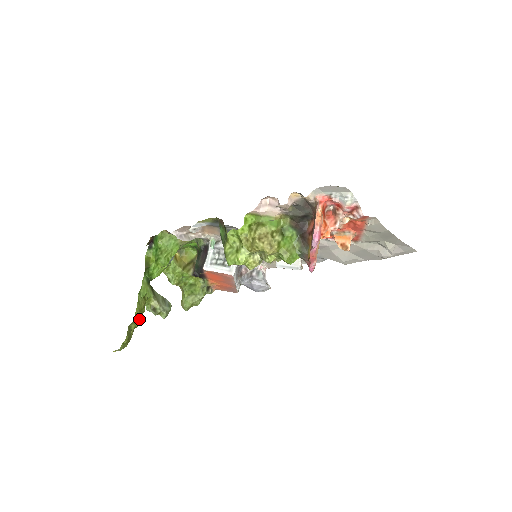
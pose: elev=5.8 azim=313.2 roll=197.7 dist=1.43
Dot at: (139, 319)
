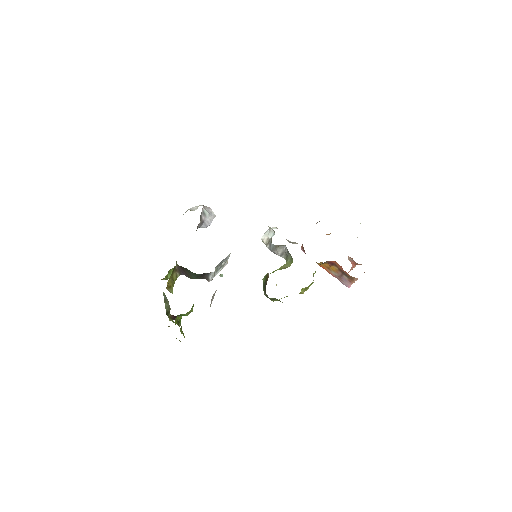
Dot at: occluded
